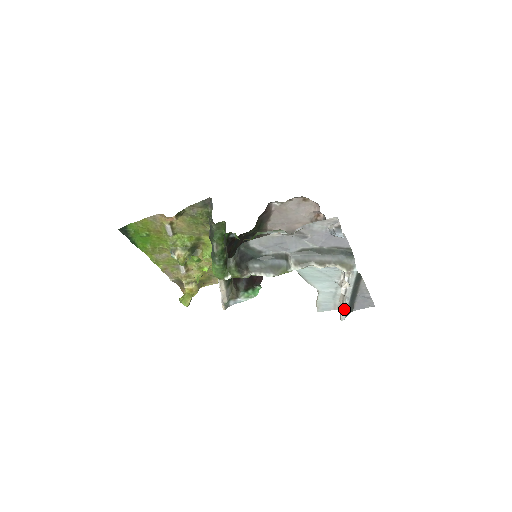
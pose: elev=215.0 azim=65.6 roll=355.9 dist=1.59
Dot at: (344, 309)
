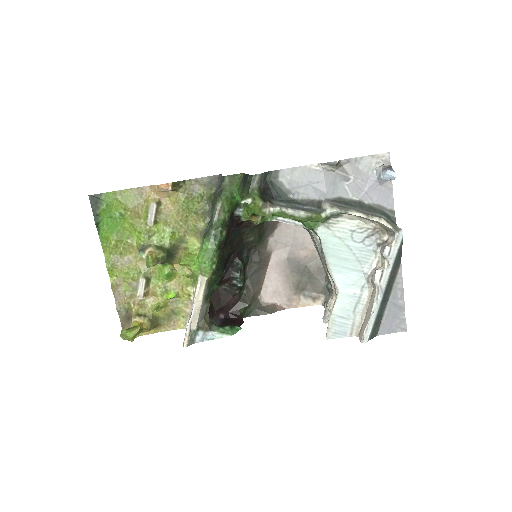
Dot at: (372, 315)
